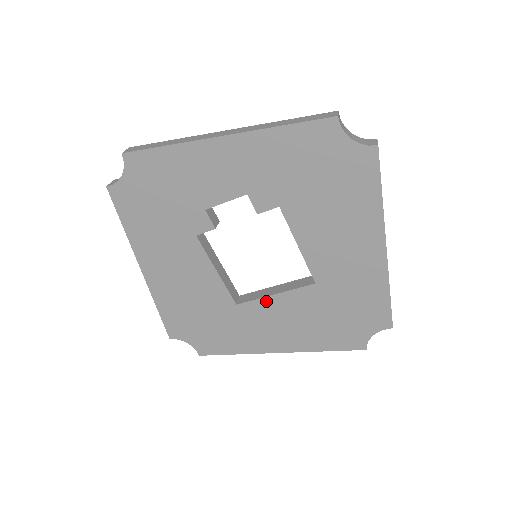
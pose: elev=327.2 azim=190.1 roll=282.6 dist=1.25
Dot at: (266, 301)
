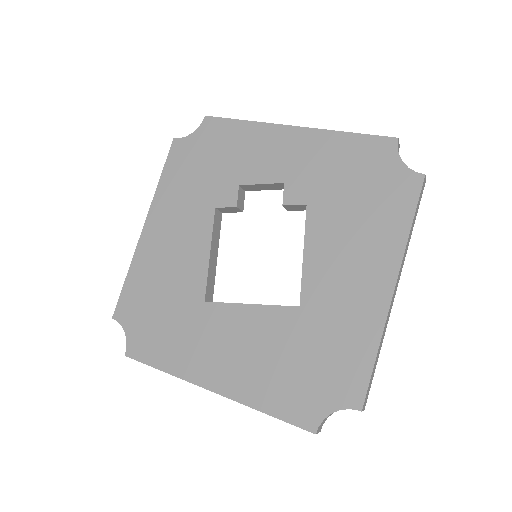
Dot at: (237, 309)
